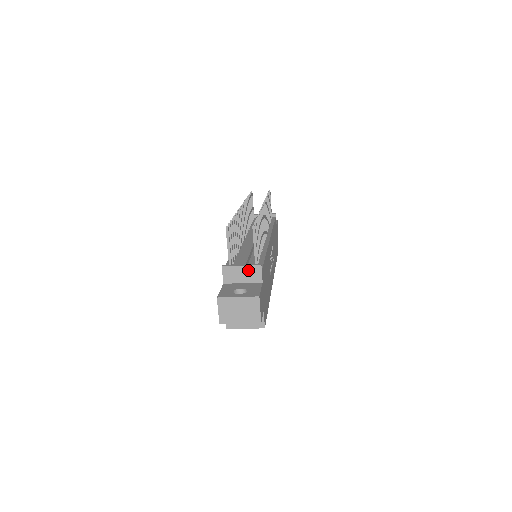
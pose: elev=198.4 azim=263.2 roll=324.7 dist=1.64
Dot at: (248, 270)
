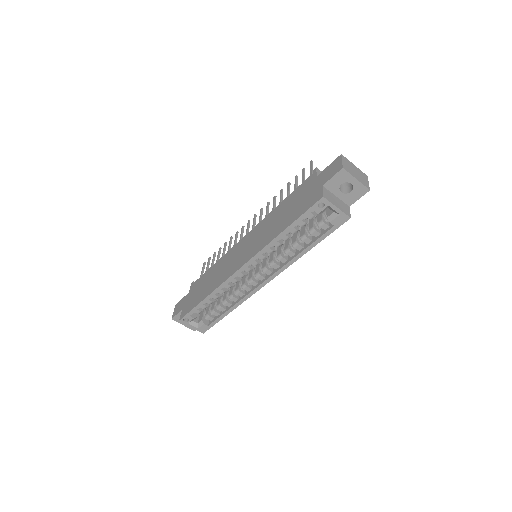
Dot at: occluded
